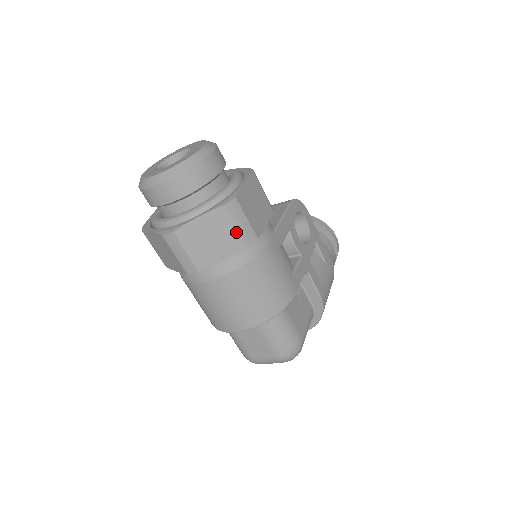
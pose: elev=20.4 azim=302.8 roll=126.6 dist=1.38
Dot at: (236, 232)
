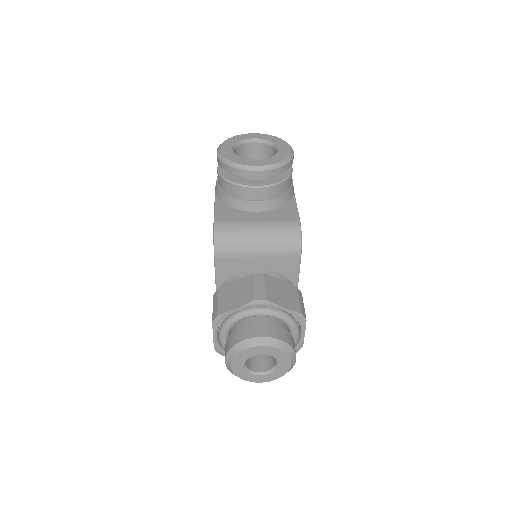
Dot at: occluded
